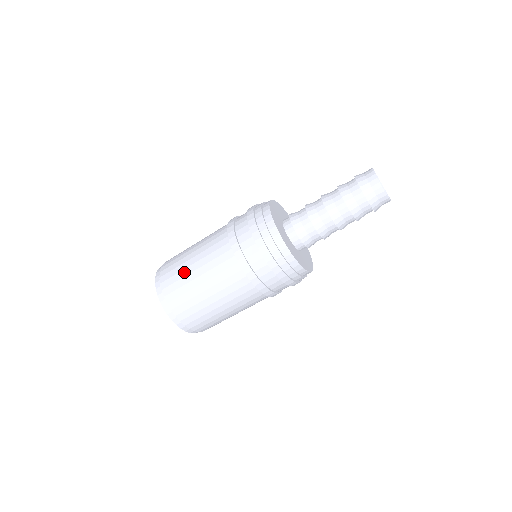
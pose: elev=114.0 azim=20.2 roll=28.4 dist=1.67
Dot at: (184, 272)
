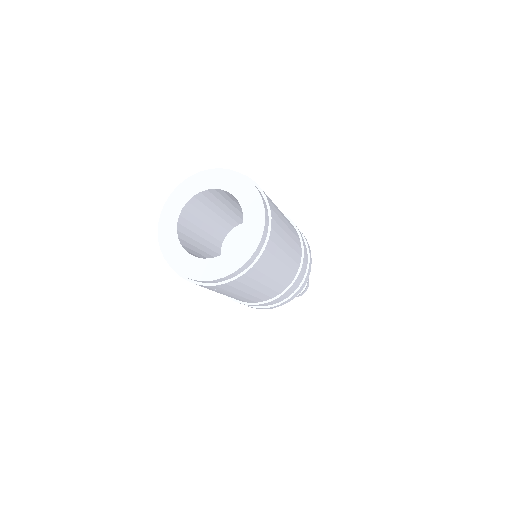
Dot at: occluded
